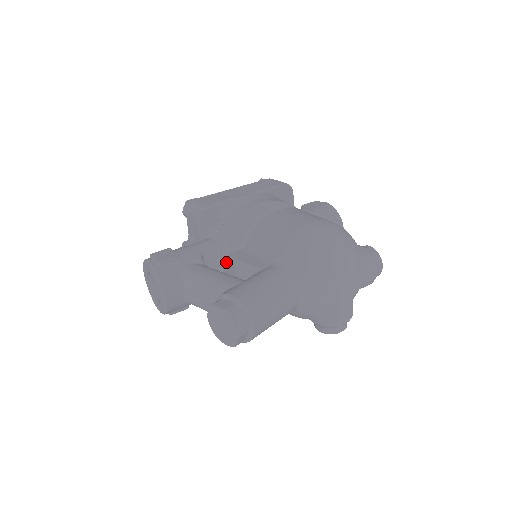
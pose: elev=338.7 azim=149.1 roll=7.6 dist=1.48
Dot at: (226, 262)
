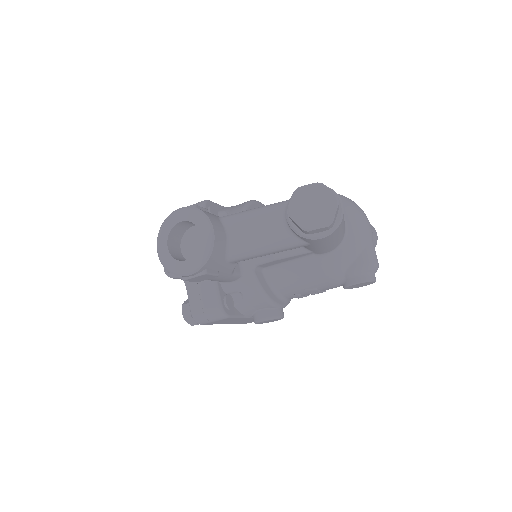
Dot at: occluded
